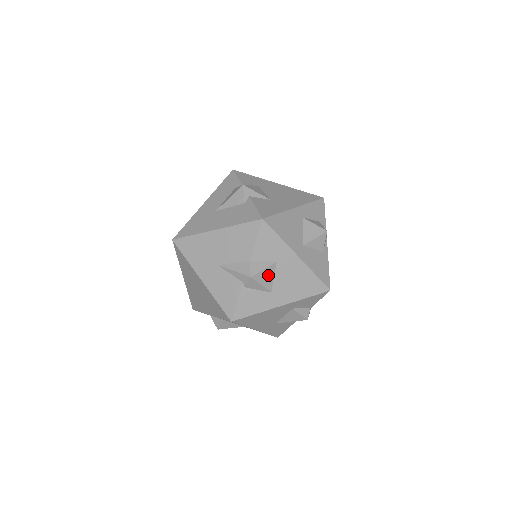
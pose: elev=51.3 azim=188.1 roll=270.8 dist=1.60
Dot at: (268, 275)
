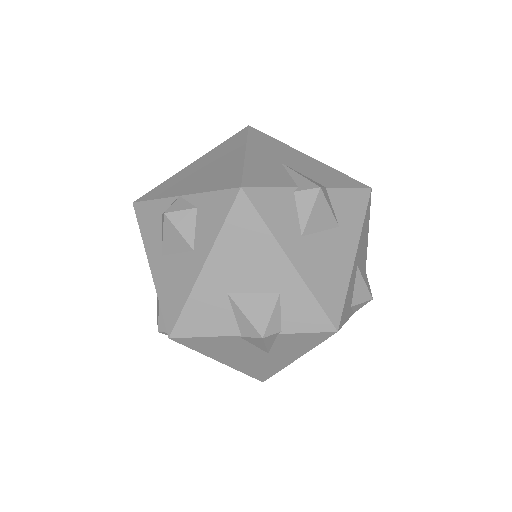
Dot at: (323, 219)
